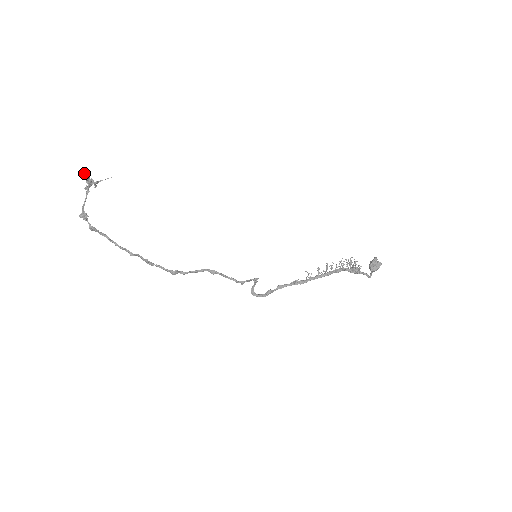
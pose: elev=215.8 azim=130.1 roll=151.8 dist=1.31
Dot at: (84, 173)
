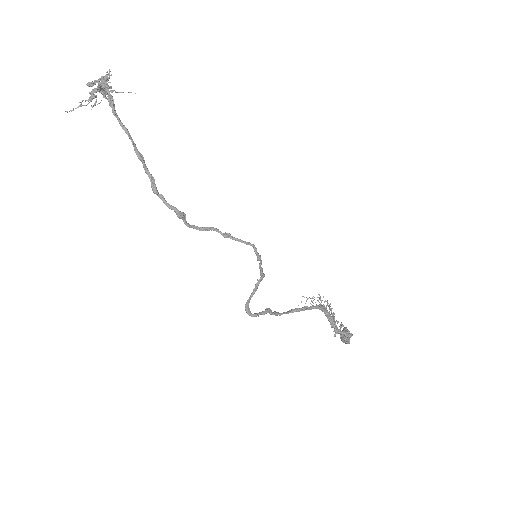
Dot at: (97, 80)
